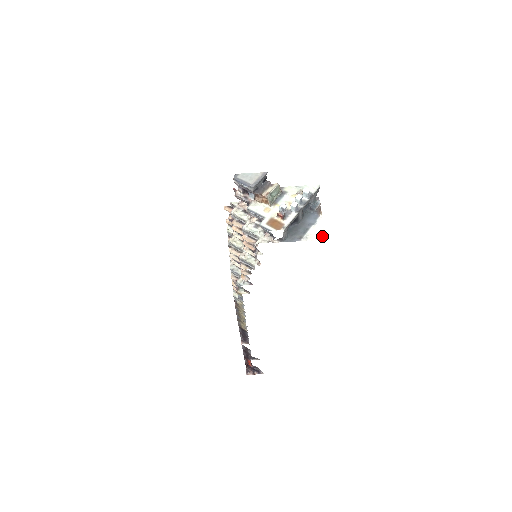
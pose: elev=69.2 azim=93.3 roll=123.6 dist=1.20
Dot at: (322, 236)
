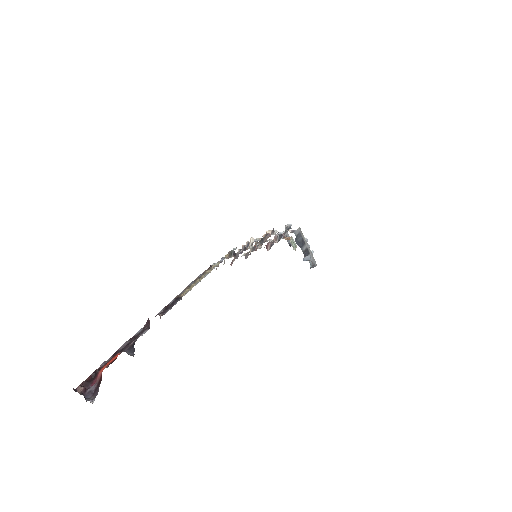
Dot at: occluded
